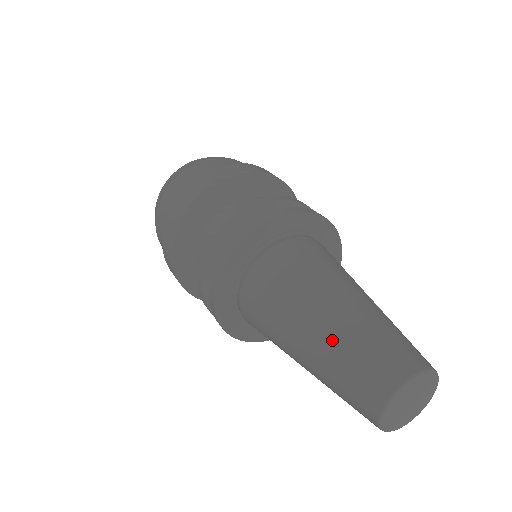
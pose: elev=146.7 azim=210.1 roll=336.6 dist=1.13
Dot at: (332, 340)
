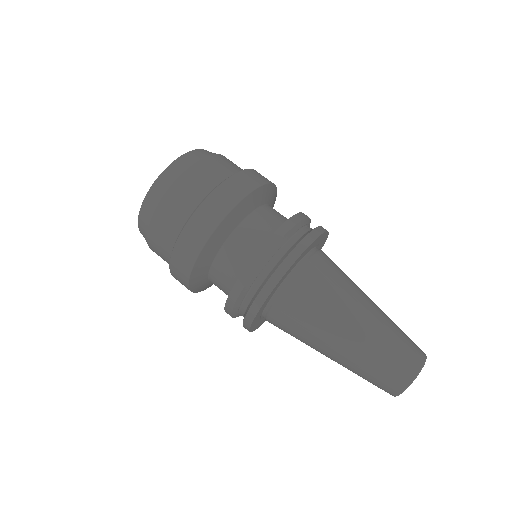
Dot at: (367, 347)
